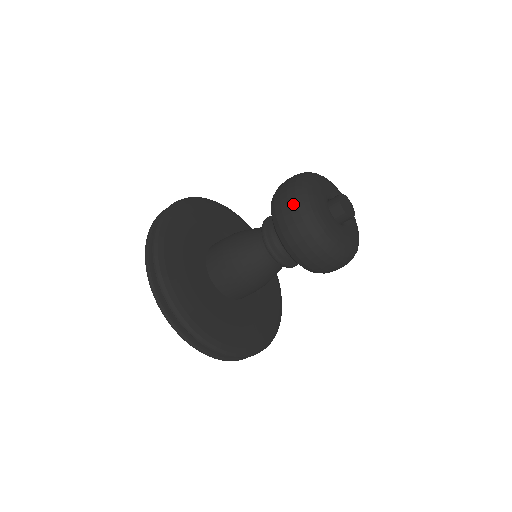
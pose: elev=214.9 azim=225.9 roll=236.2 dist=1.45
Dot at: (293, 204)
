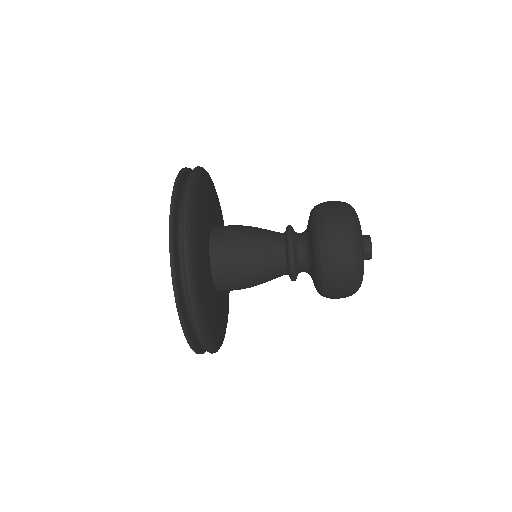
Dot at: (350, 257)
